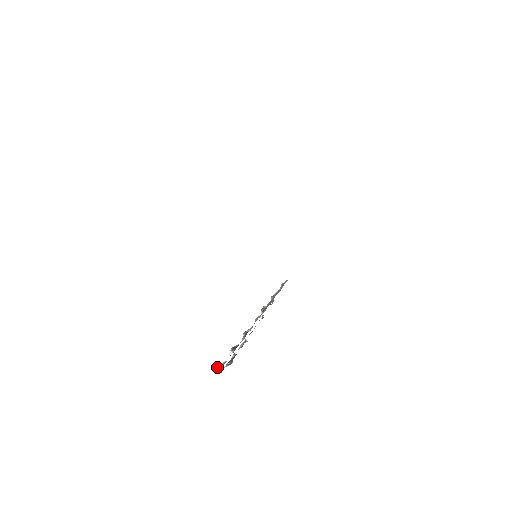
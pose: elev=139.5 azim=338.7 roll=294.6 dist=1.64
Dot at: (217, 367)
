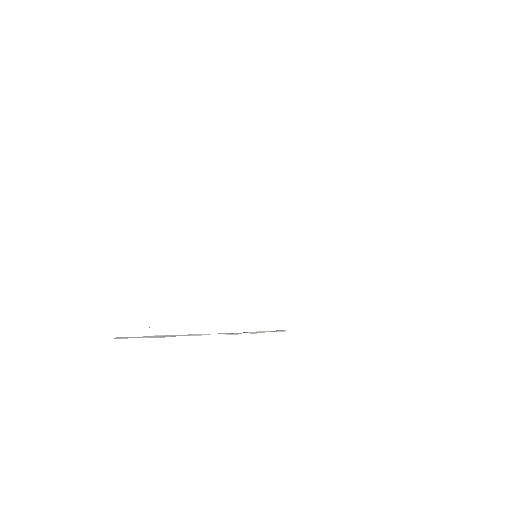
Dot at: occluded
